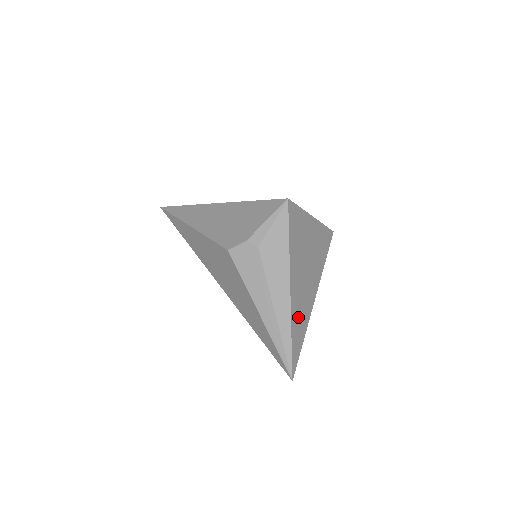
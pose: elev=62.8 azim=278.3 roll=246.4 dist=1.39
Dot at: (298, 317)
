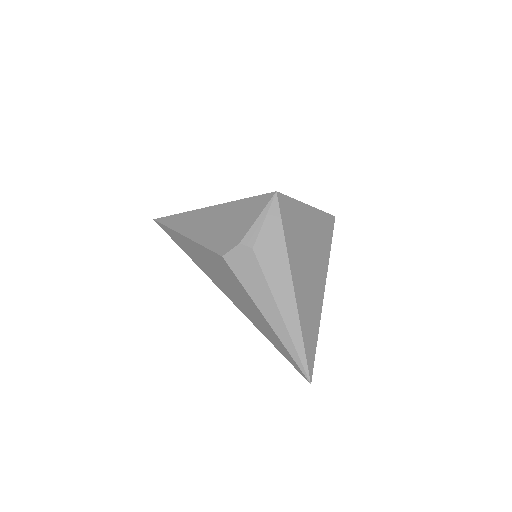
Dot at: (307, 315)
